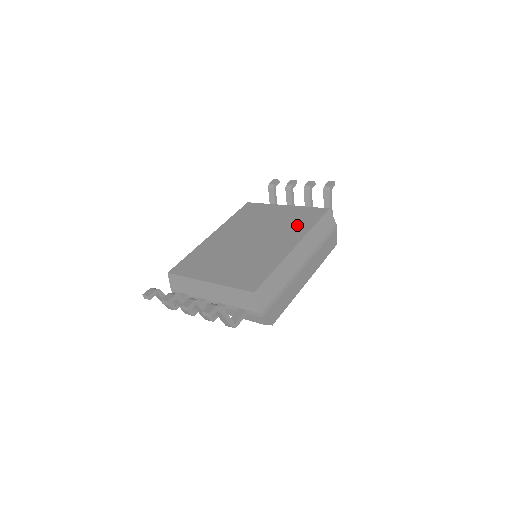
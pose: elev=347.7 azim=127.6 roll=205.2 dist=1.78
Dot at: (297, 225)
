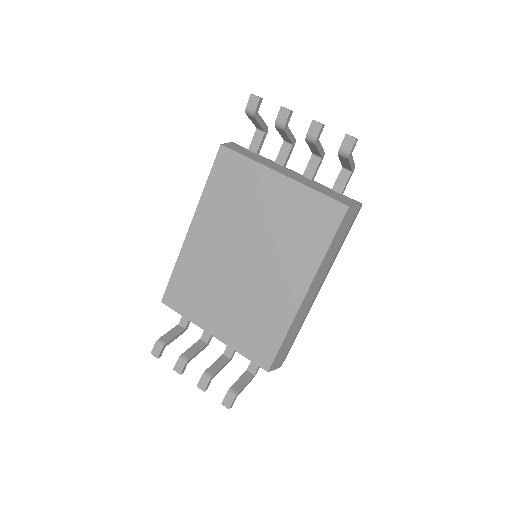
Dot at: (303, 242)
